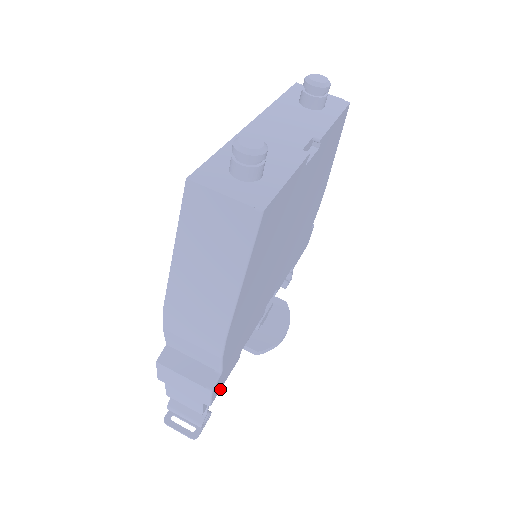
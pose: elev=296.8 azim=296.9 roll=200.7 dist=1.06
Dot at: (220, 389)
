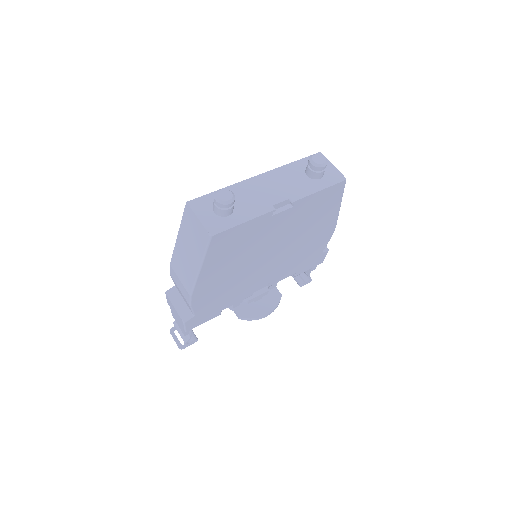
Dot at: occluded
